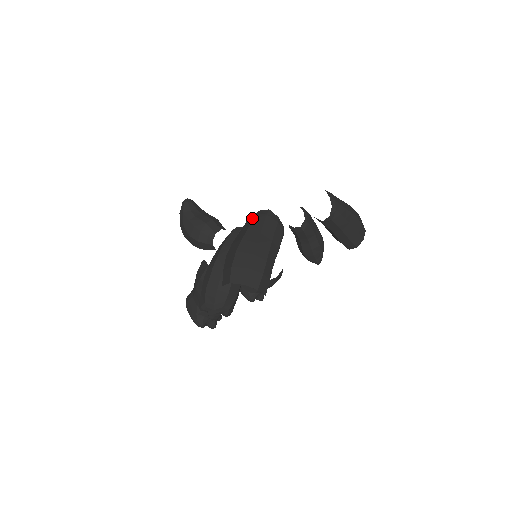
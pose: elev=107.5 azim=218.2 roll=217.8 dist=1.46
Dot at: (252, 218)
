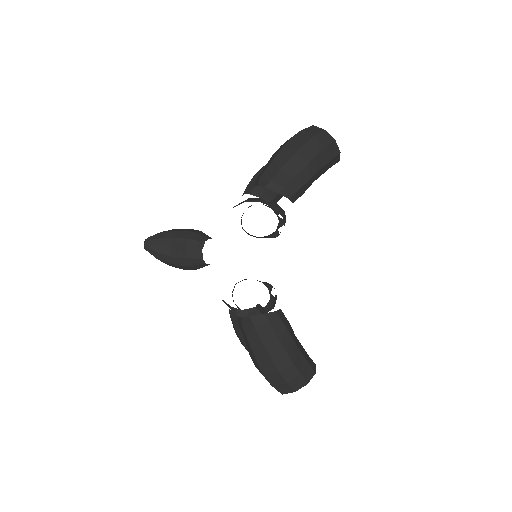
Dot at: (244, 333)
